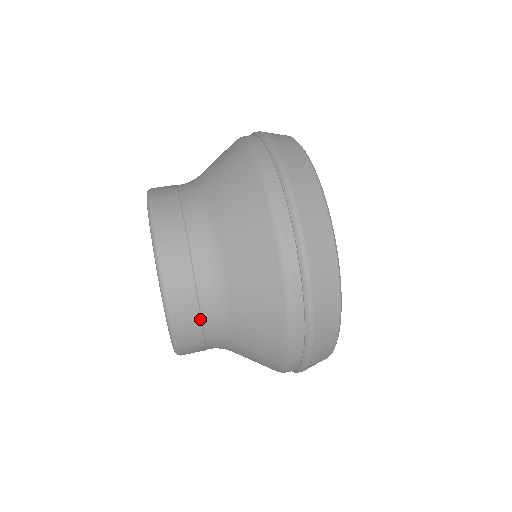
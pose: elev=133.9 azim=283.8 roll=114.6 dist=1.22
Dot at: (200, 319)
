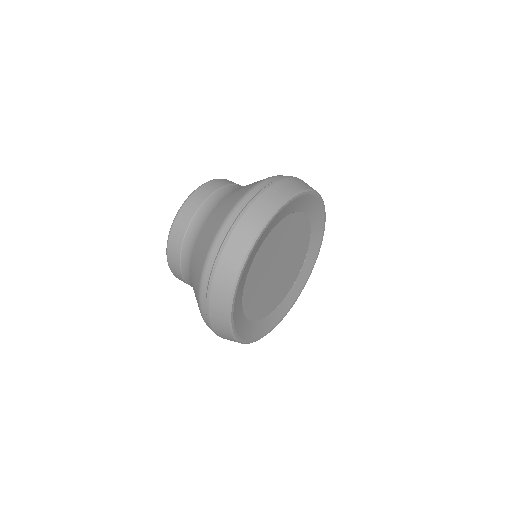
Dot at: (196, 212)
